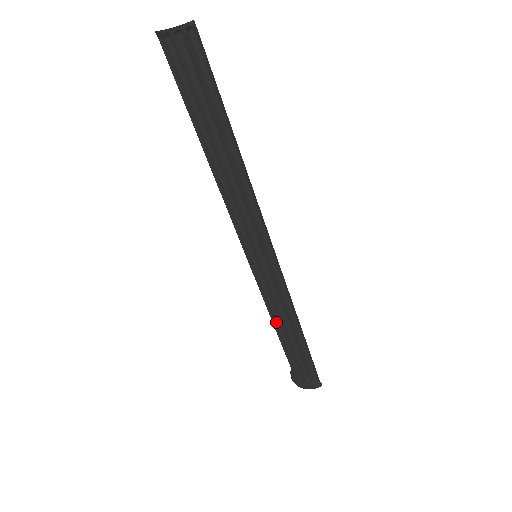
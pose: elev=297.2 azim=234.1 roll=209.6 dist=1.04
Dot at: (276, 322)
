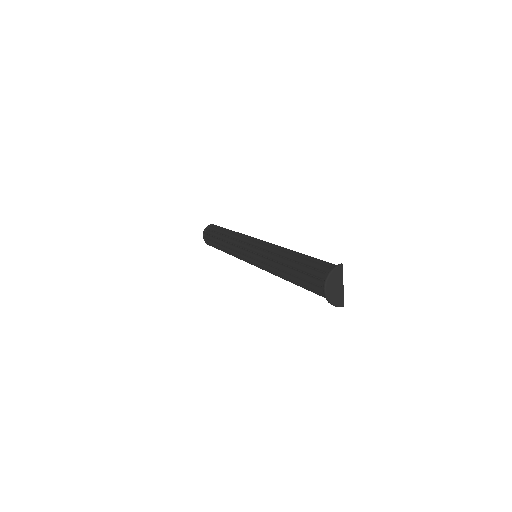
Dot at: (278, 262)
